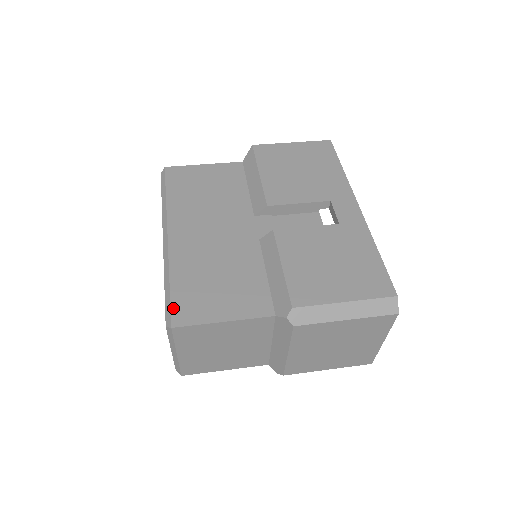
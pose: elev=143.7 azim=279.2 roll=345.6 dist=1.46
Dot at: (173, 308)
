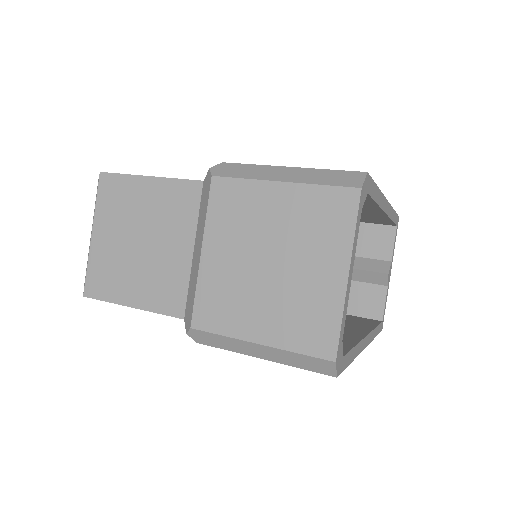
Dot at: occluded
